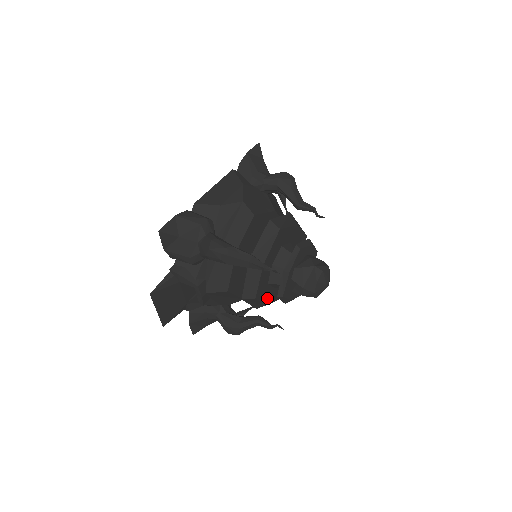
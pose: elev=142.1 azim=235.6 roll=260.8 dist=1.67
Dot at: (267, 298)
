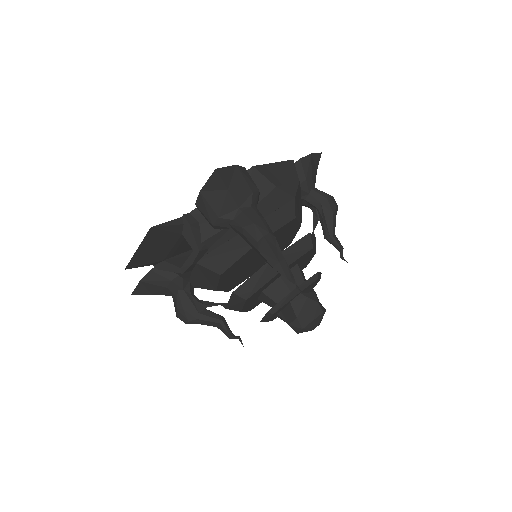
Dot at: (247, 305)
